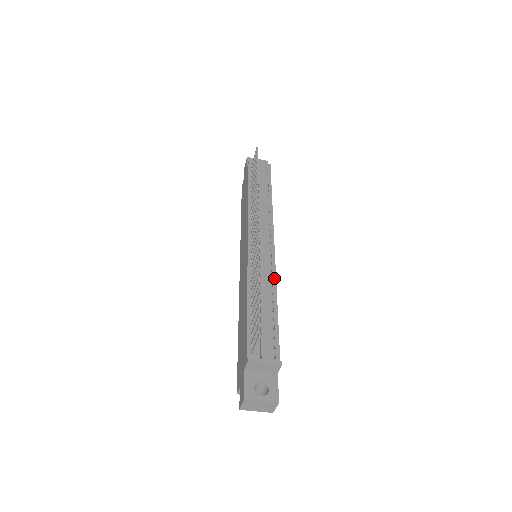
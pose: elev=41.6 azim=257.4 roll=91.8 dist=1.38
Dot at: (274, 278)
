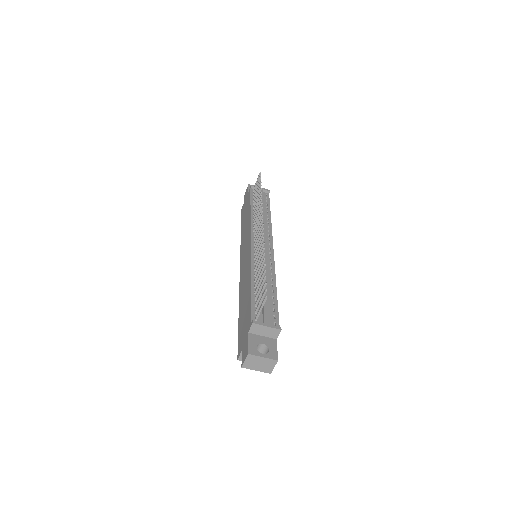
Dot at: (273, 269)
